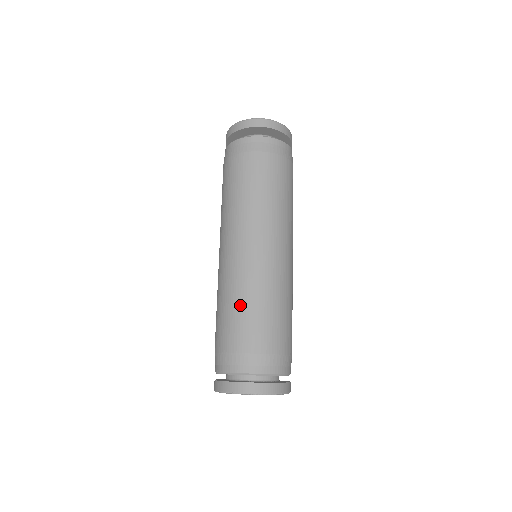
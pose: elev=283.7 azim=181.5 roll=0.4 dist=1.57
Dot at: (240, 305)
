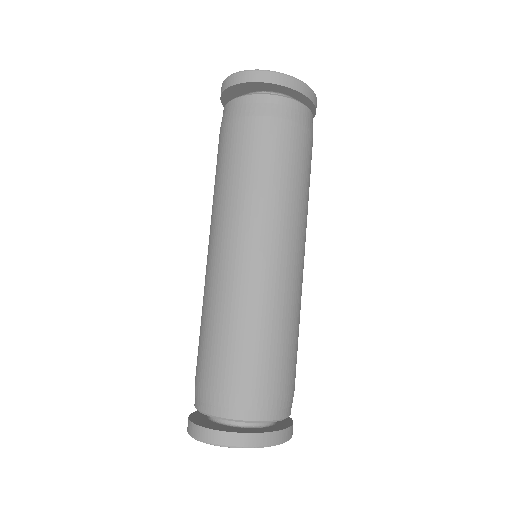
Dot at: (203, 324)
